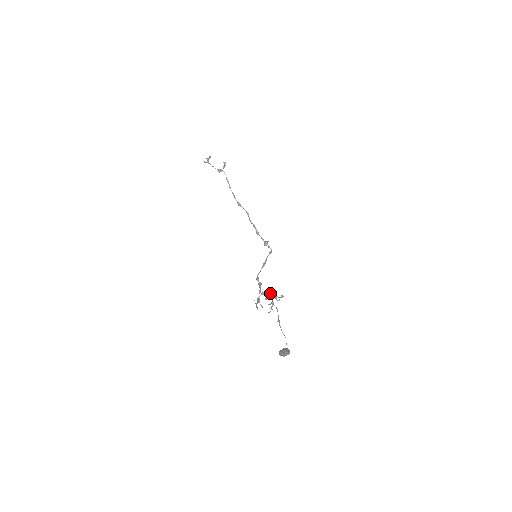
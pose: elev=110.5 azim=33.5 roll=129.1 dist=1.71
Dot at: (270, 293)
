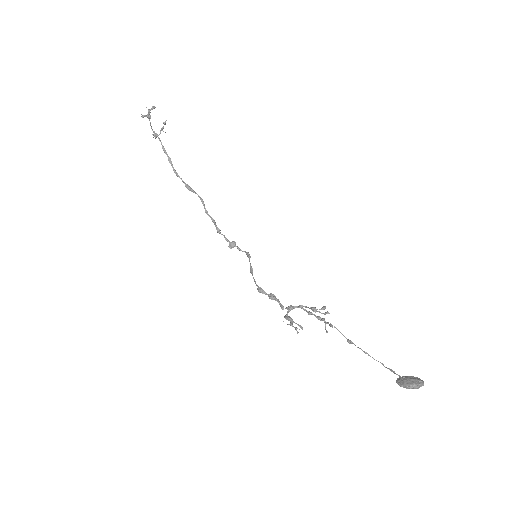
Dot at: (301, 306)
